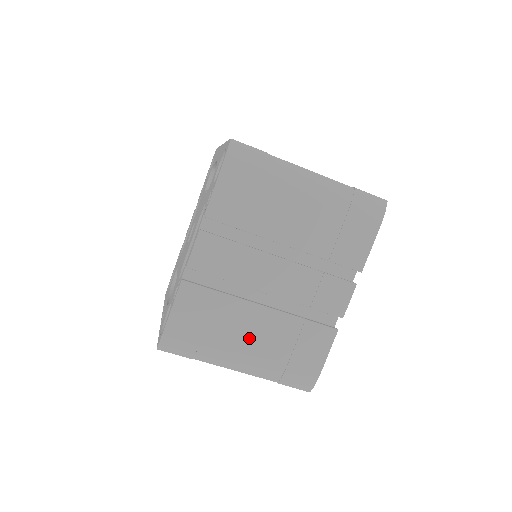
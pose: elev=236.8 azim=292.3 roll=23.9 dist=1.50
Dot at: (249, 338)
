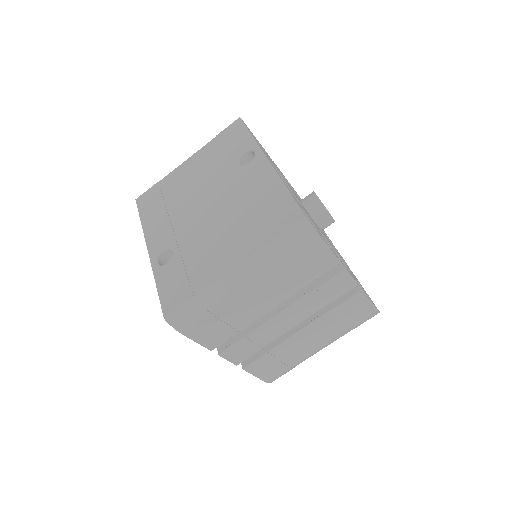
Dot at: (312, 342)
